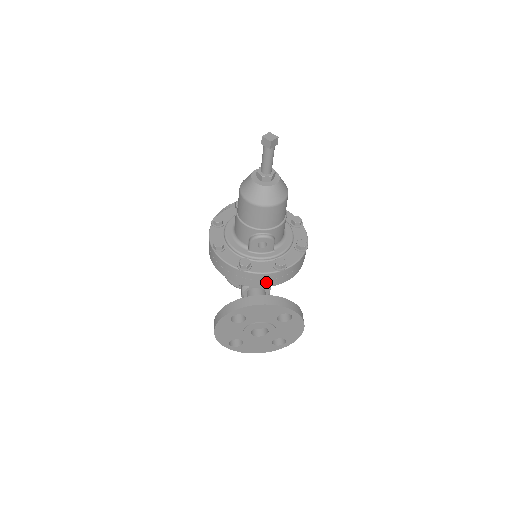
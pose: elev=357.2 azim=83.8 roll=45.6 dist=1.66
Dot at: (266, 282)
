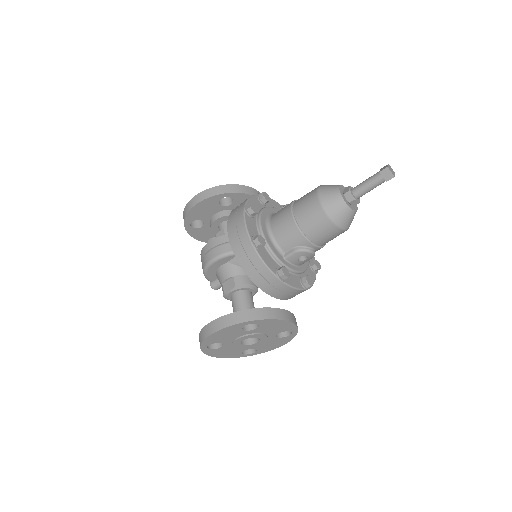
Dot at: (286, 295)
